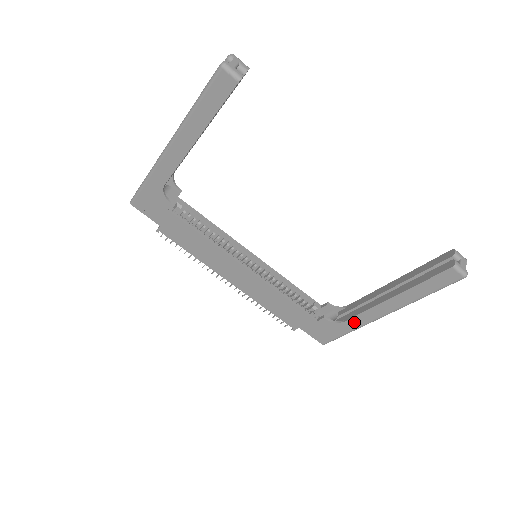
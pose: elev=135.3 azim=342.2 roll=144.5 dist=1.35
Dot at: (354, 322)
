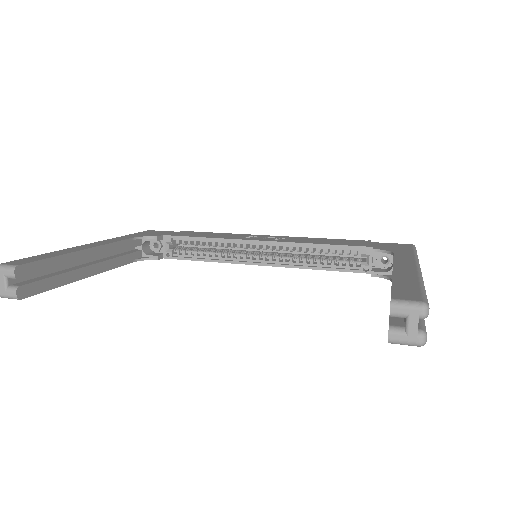
Dot at: occluded
